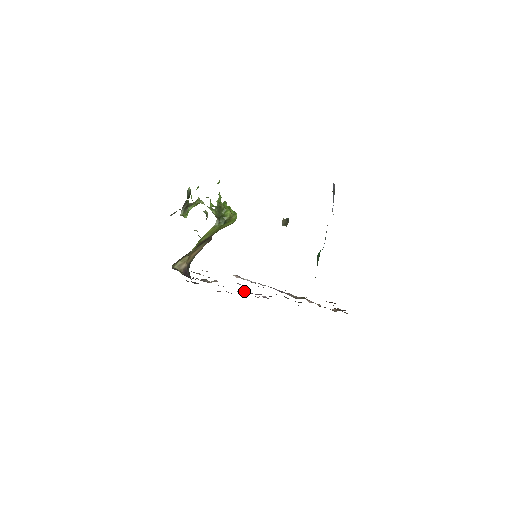
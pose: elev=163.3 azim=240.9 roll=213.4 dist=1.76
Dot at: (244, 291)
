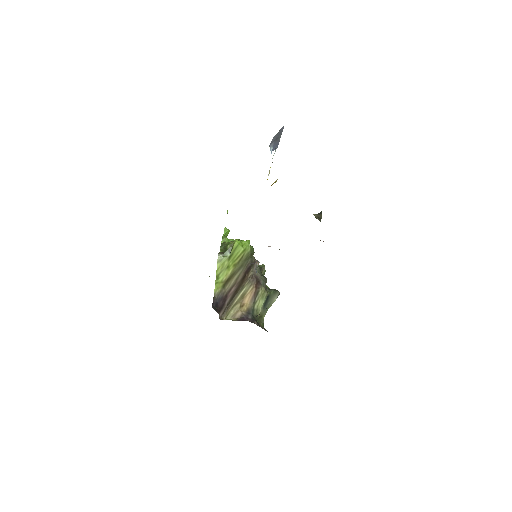
Dot at: occluded
